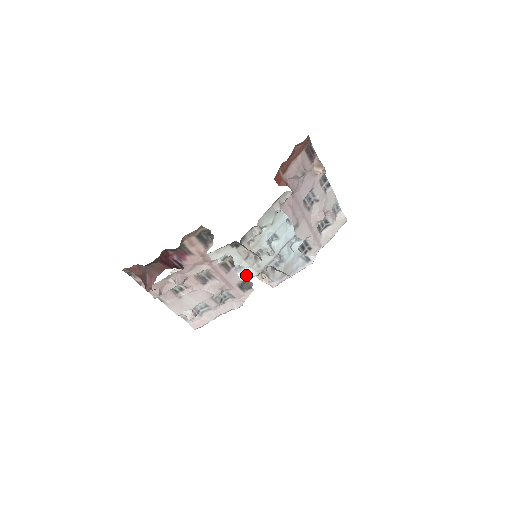
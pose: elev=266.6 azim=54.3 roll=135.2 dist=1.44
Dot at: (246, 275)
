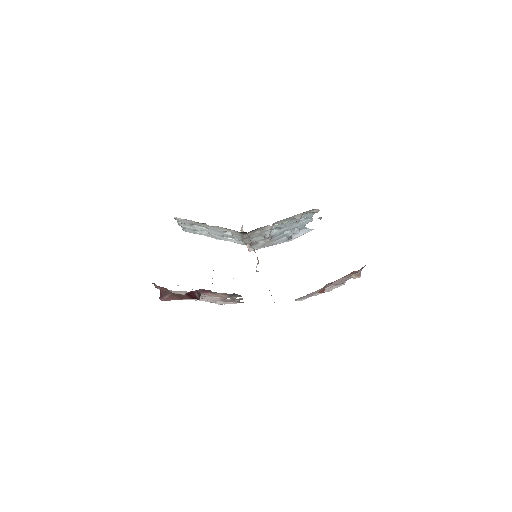
Dot at: (235, 241)
